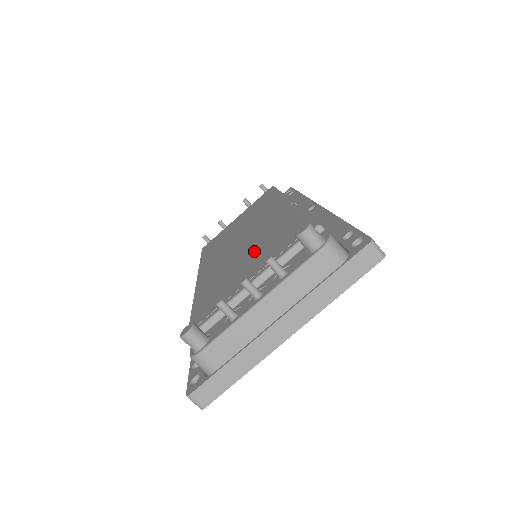
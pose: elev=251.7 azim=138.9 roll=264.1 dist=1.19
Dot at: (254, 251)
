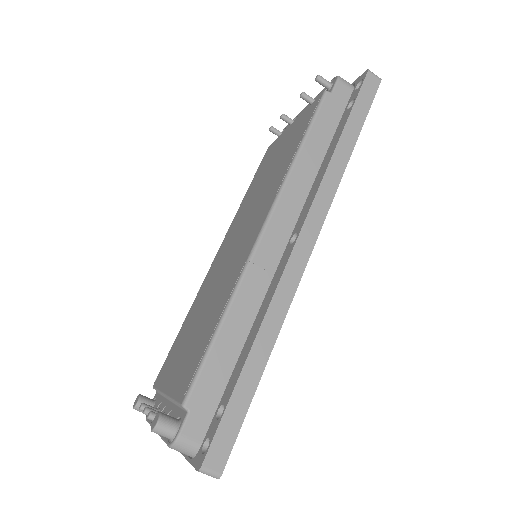
Dot at: (201, 320)
